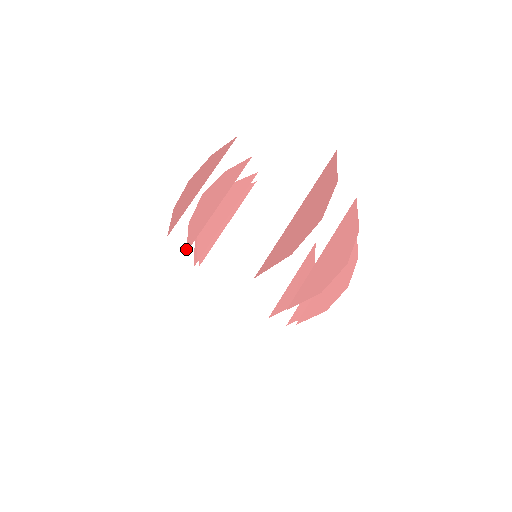
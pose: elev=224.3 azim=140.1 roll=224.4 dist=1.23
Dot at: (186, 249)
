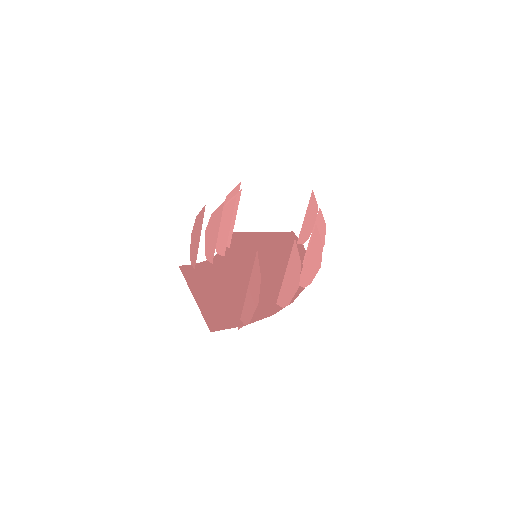
Dot at: occluded
